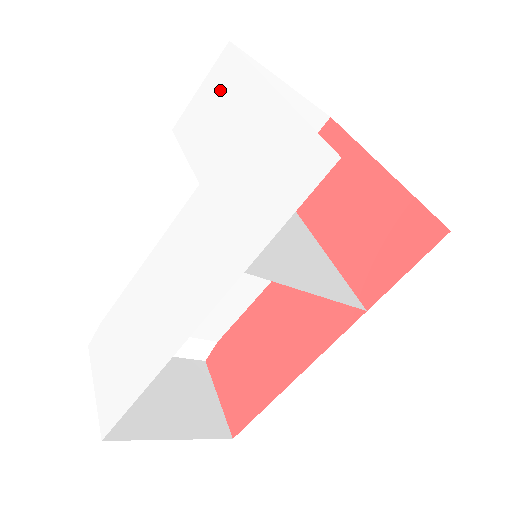
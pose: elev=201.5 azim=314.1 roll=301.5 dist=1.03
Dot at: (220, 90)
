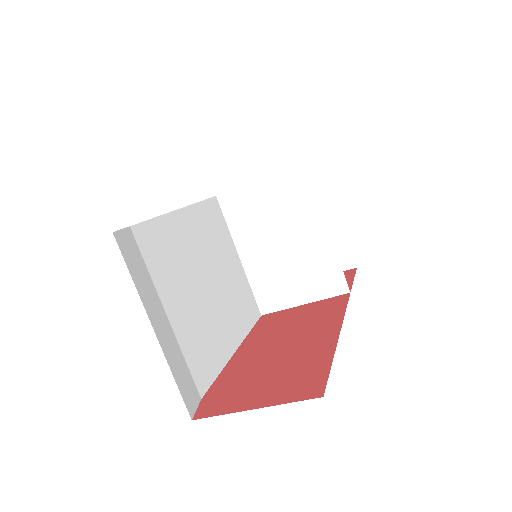
Dot at: occluded
